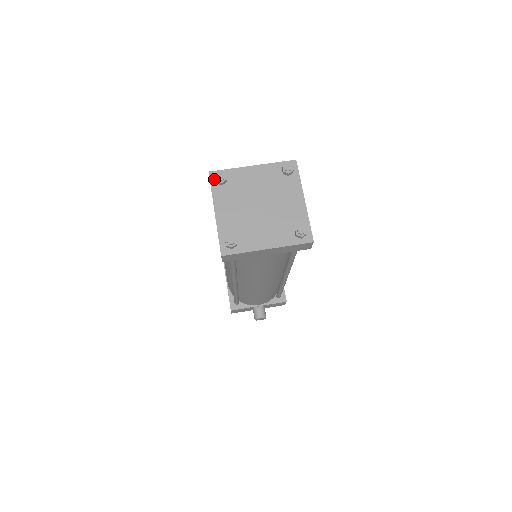
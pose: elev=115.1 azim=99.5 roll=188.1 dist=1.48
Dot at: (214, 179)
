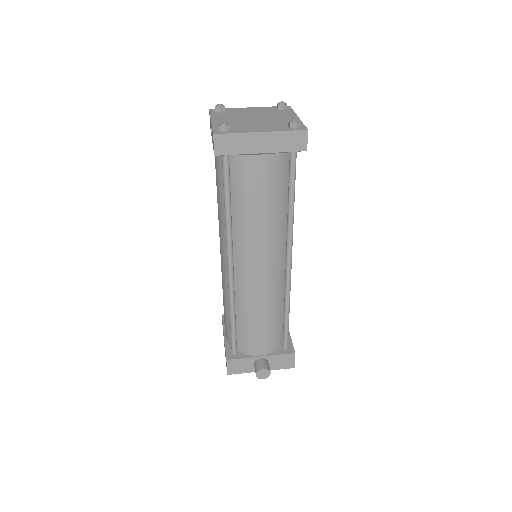
Dot at: (214, 111)
